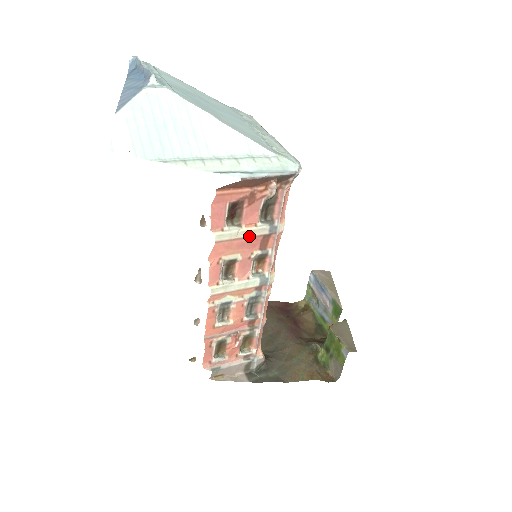
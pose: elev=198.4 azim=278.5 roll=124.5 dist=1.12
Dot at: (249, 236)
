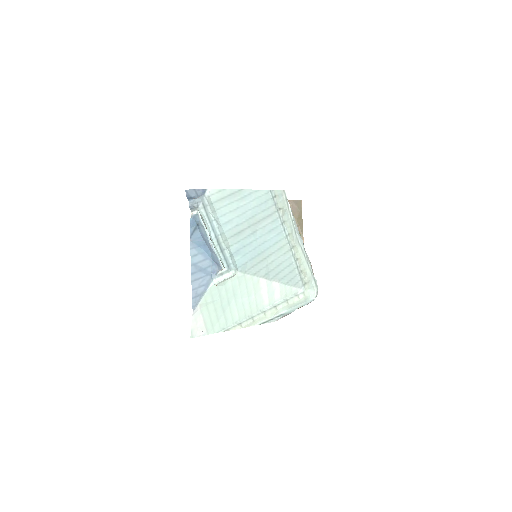
Dot at: occluded
